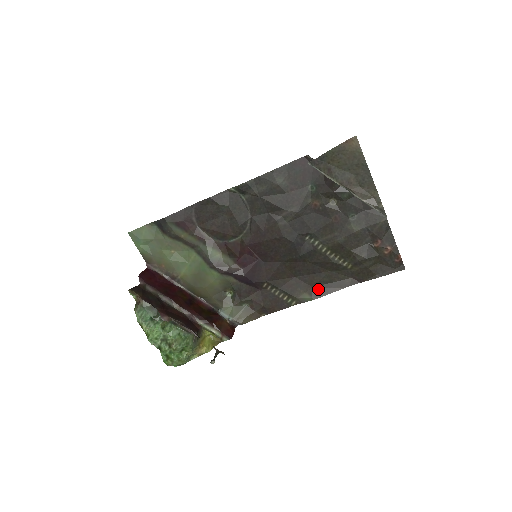
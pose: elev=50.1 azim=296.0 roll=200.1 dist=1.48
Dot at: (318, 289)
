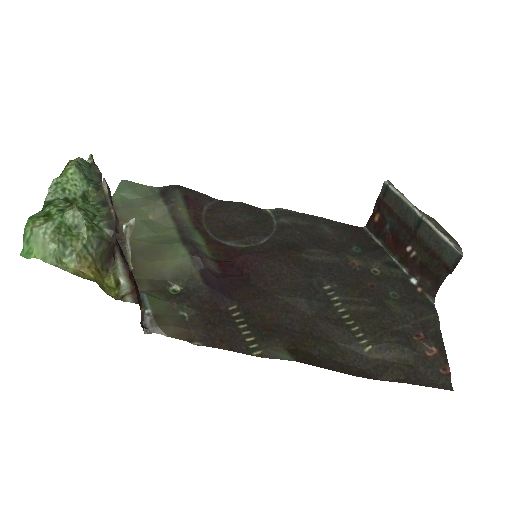
Dot at: (306, 354)
